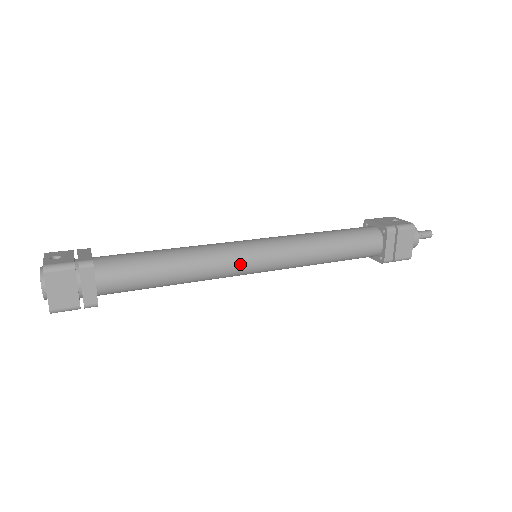
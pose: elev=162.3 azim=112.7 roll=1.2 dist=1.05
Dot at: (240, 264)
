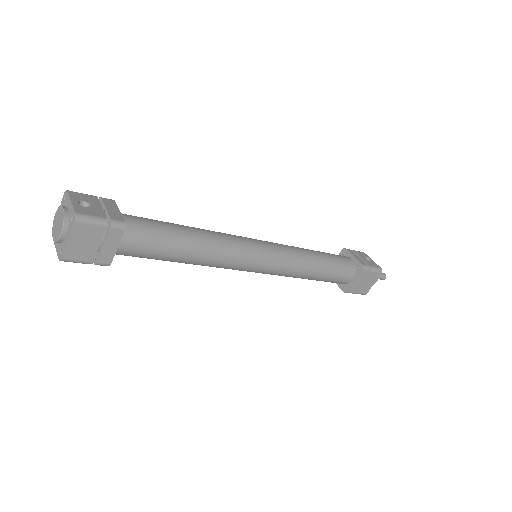
Dot at: (245, 263)
